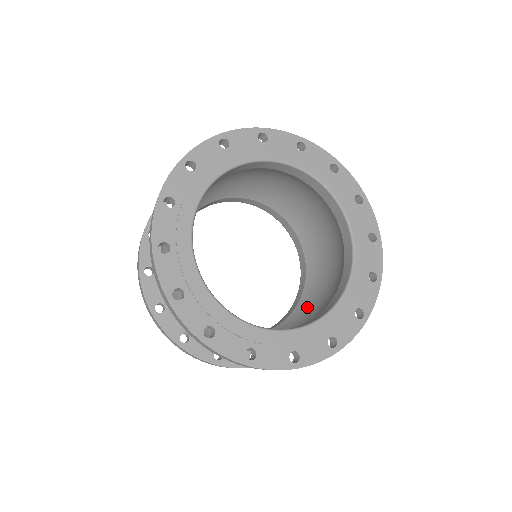
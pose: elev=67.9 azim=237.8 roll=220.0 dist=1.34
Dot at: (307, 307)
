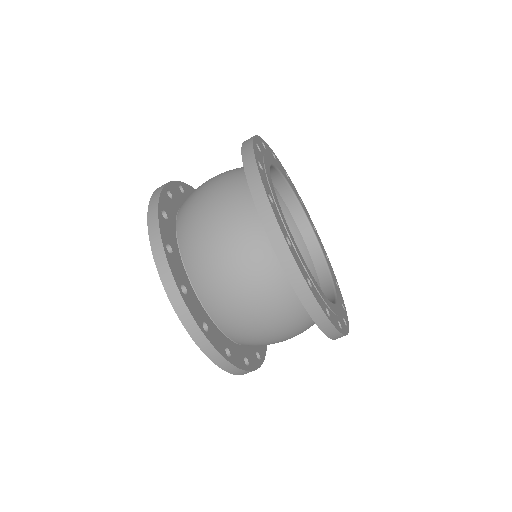
Dot at: occluded
